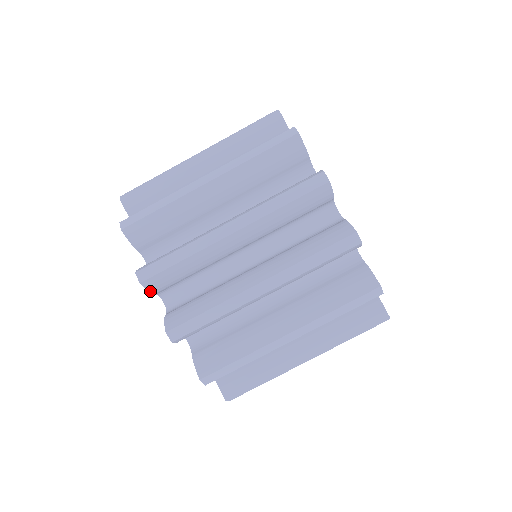
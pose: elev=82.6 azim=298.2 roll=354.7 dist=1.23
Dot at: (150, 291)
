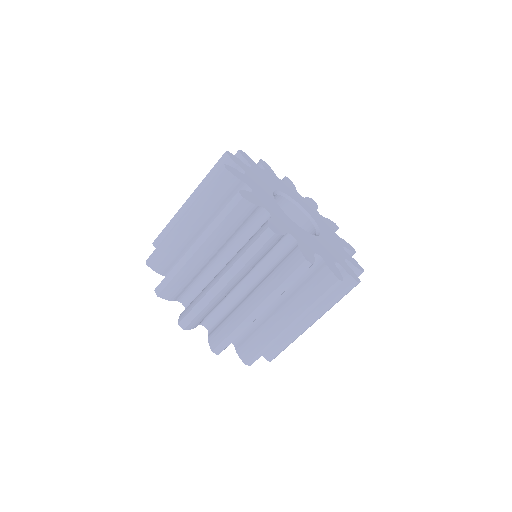
Dot at: occluded
